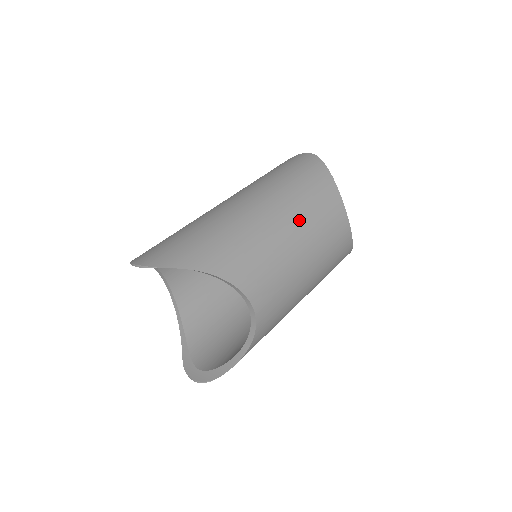
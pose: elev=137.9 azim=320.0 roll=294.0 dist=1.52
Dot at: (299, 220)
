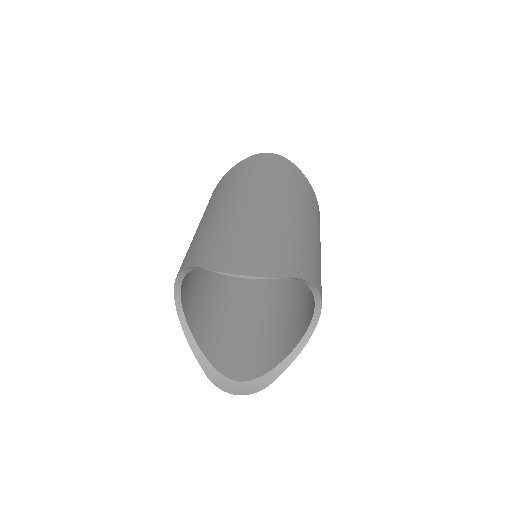
Dot at: (315, 223)
